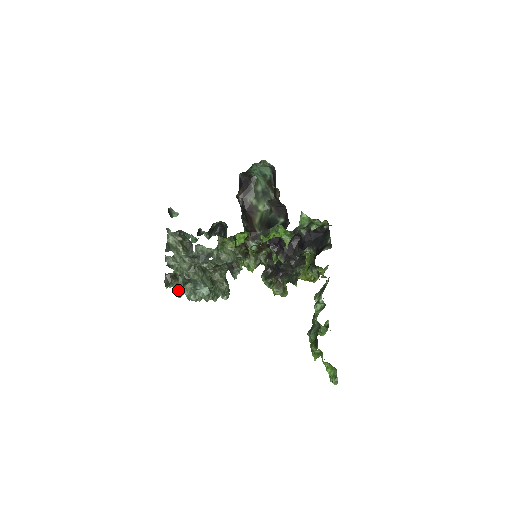
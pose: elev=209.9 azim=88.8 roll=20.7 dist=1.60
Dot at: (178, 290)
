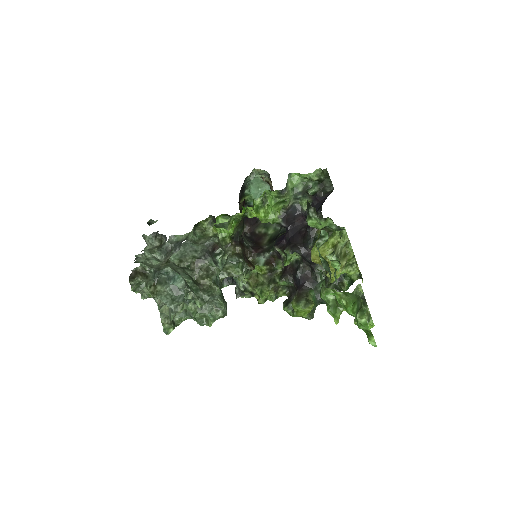
Dot at: occluded
